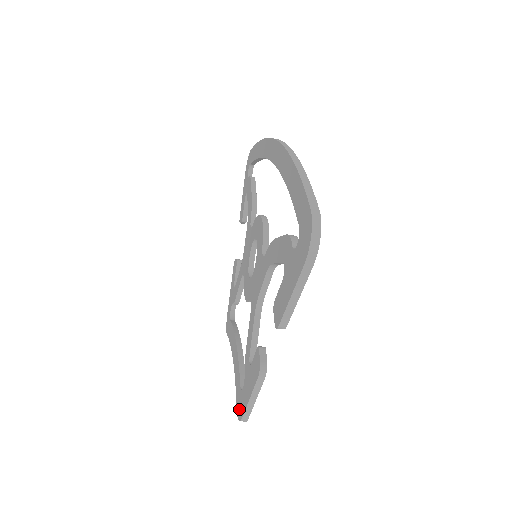
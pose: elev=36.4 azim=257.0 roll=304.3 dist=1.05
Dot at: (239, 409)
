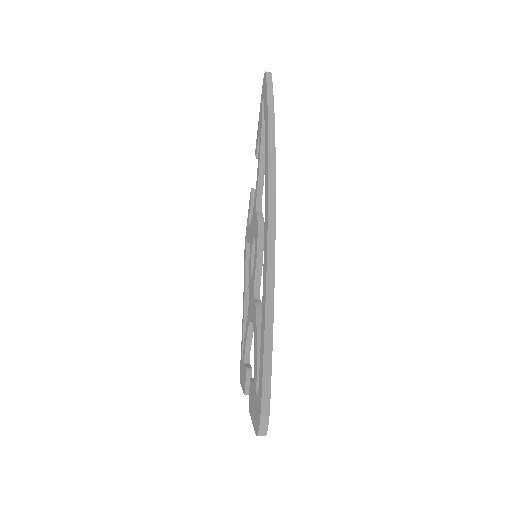
Dot at: (240, 369)
